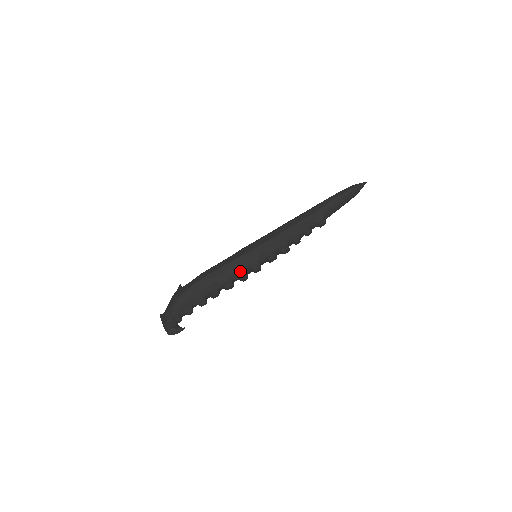
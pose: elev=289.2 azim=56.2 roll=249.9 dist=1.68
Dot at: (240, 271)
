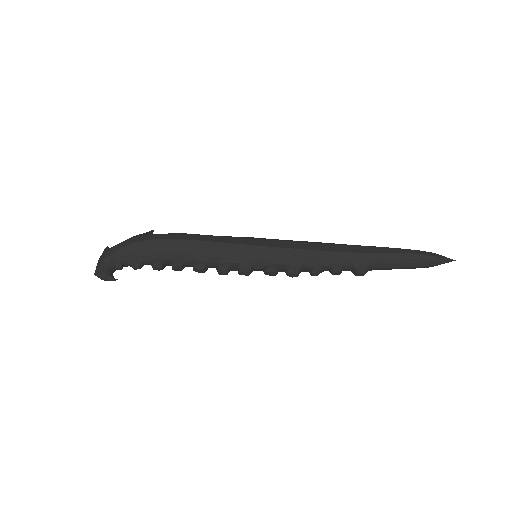
Dot at: (223, 260)
